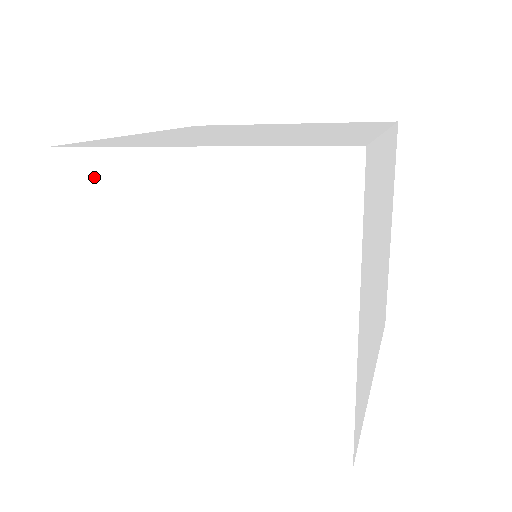
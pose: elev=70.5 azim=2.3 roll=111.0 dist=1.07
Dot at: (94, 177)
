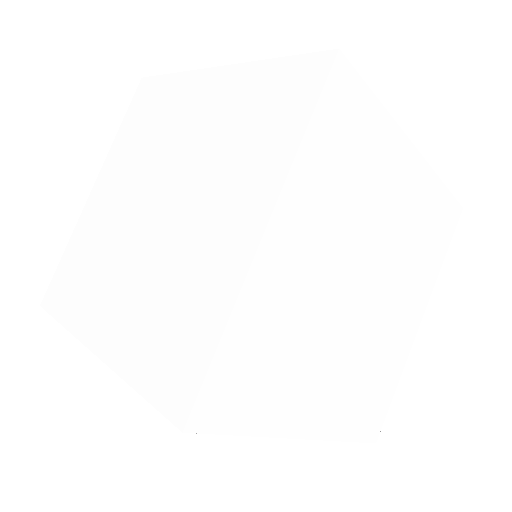
Dot at: occluded
